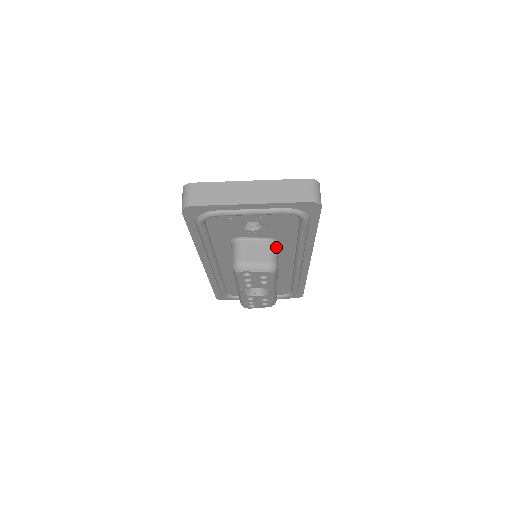
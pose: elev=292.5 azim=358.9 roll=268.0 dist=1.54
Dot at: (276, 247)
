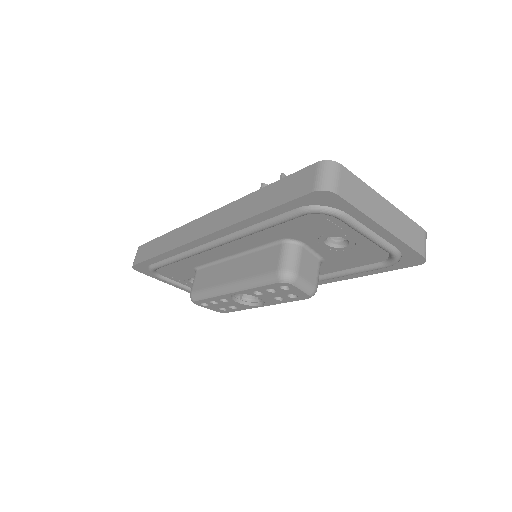
Dot at: occluded
